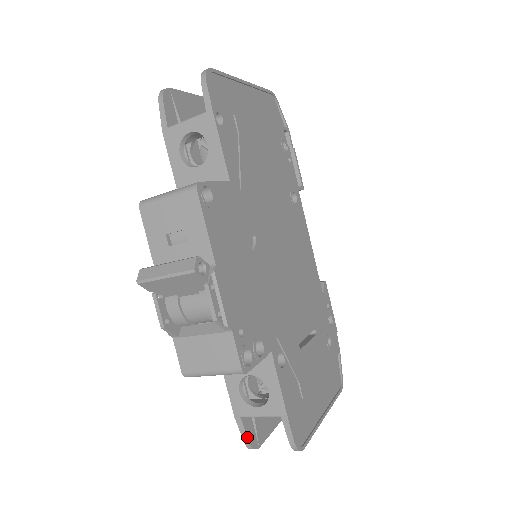
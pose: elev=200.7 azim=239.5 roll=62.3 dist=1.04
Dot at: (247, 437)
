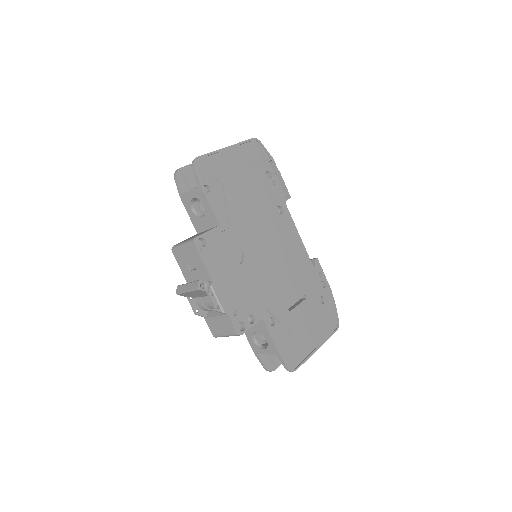
Dot at: (264, 365)
